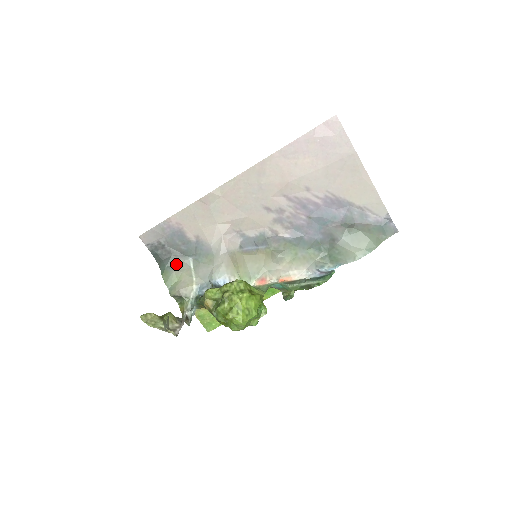
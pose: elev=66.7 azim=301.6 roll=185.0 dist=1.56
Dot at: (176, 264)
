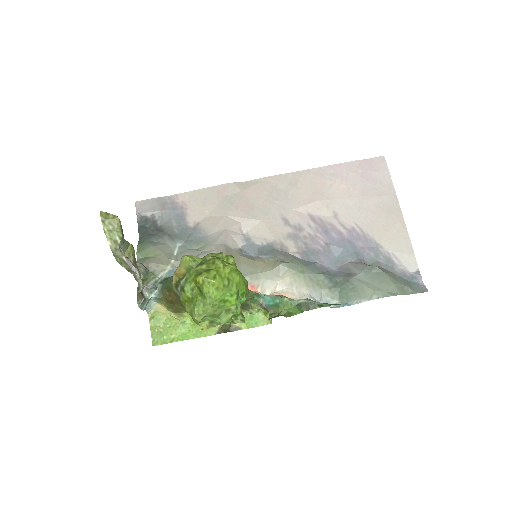
Dot at: (159, 243)
